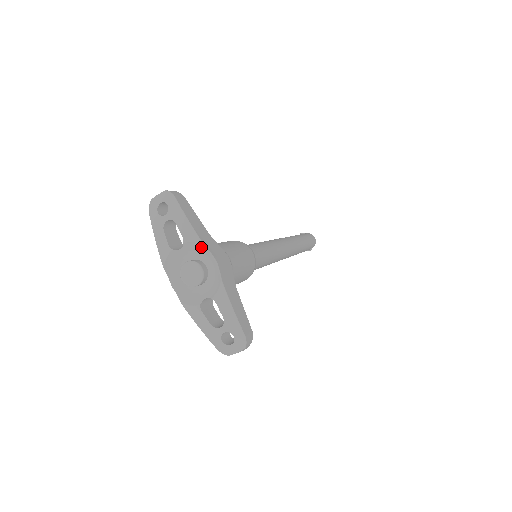
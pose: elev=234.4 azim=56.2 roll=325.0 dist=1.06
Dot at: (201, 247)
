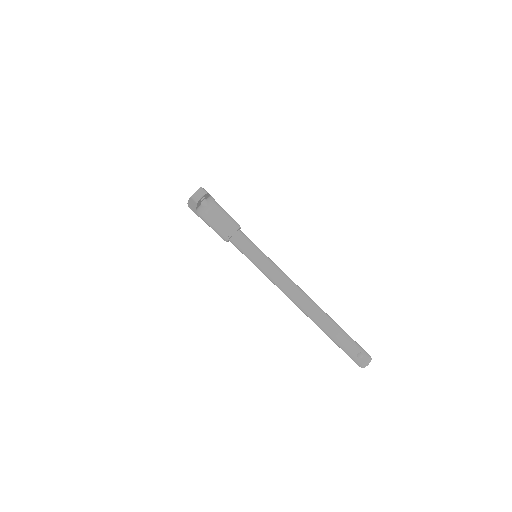
Dot at: occluded
